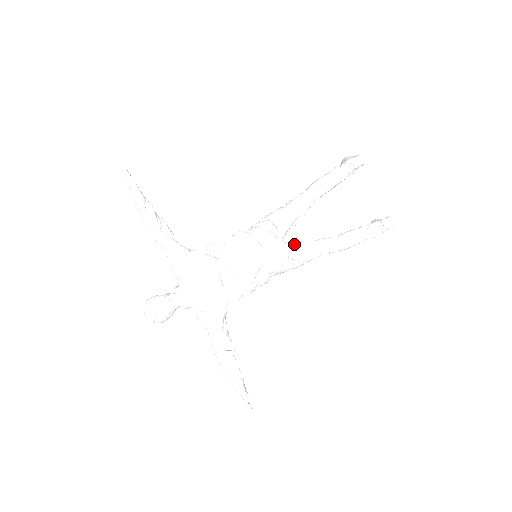
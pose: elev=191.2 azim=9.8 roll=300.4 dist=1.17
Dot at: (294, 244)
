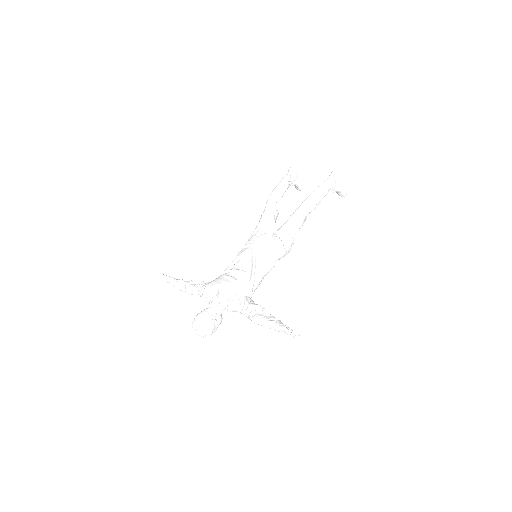
Dot at: occluded
